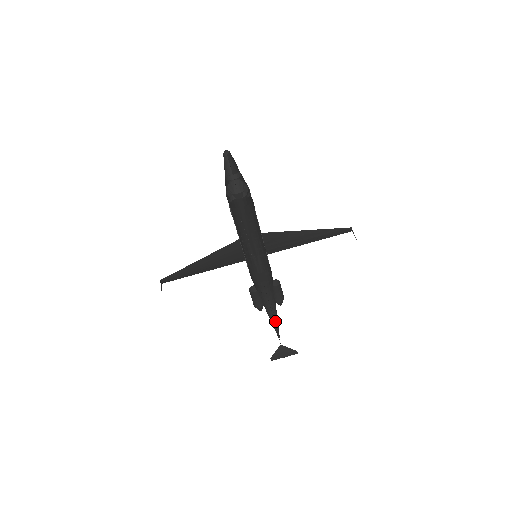
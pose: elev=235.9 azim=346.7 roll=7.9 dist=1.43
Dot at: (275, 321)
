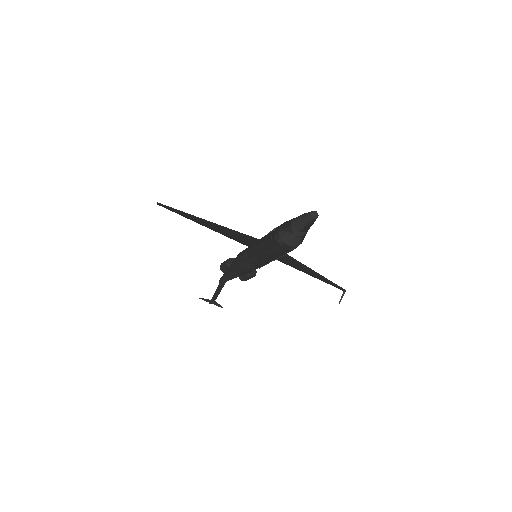
Dot at: (226, 281)
